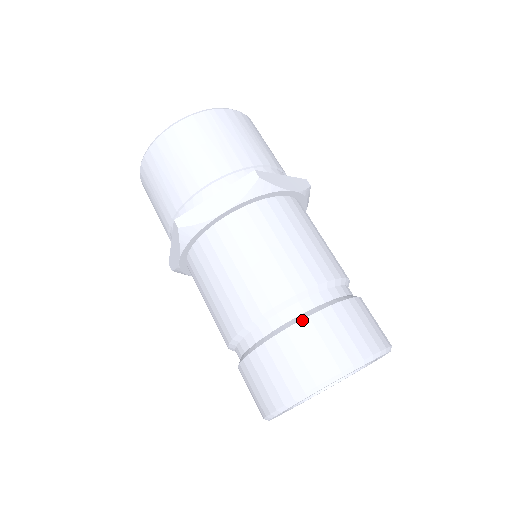
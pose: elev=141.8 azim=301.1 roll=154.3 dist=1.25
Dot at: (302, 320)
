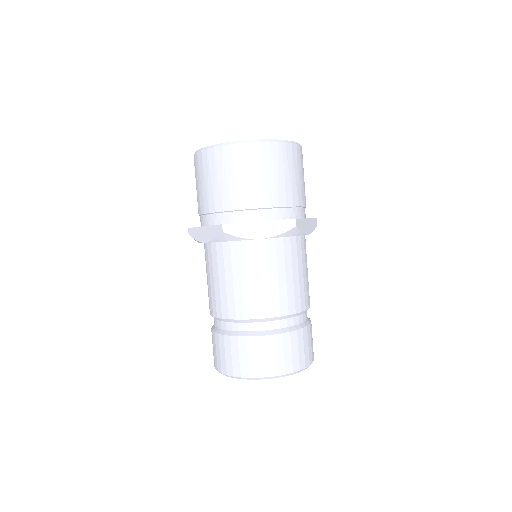
Dot at: (277, 334)
